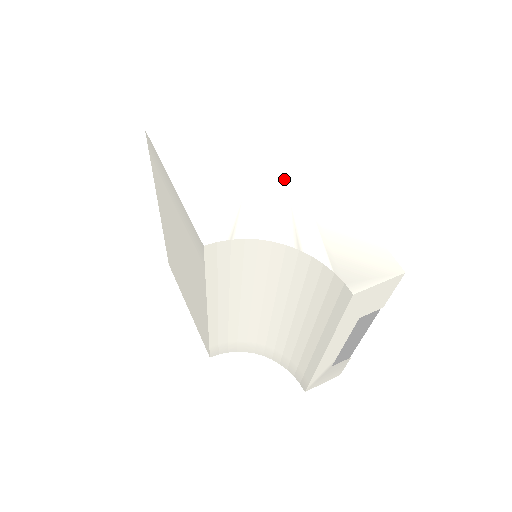
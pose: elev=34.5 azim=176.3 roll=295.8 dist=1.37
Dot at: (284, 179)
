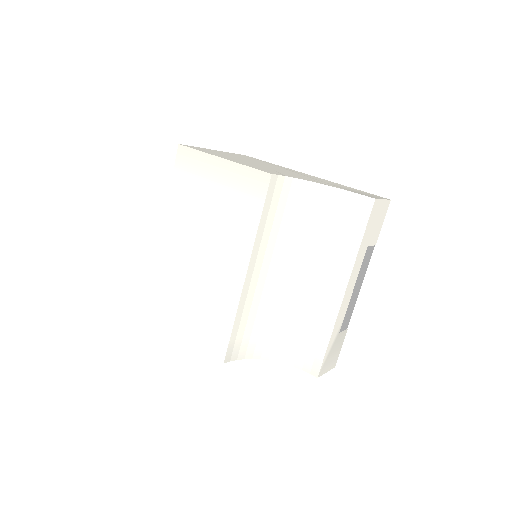
Dot at: (288, 171)
